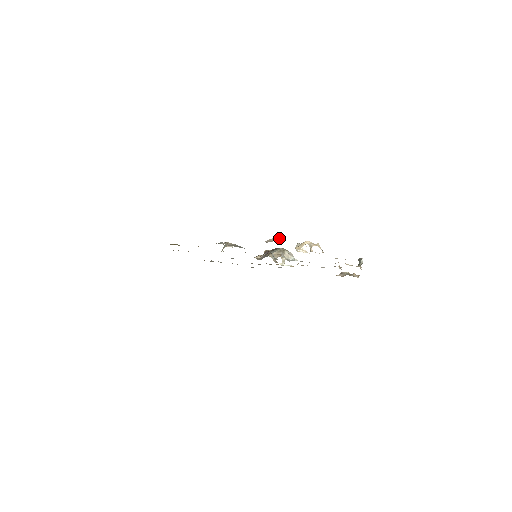
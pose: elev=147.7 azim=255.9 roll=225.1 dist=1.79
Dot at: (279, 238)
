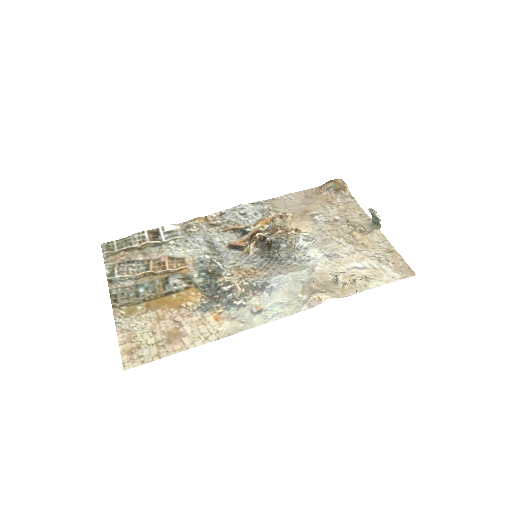
Dot at: (326, 297)
